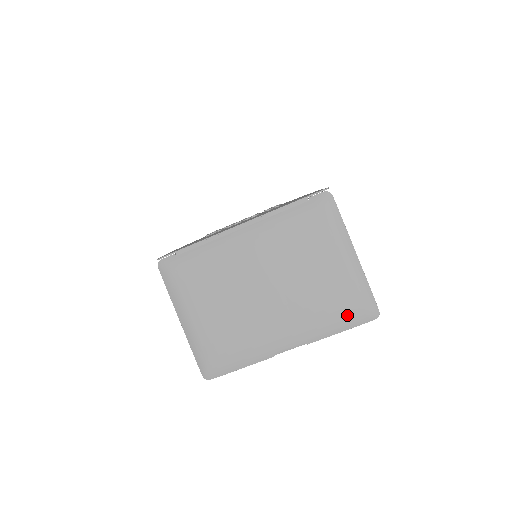
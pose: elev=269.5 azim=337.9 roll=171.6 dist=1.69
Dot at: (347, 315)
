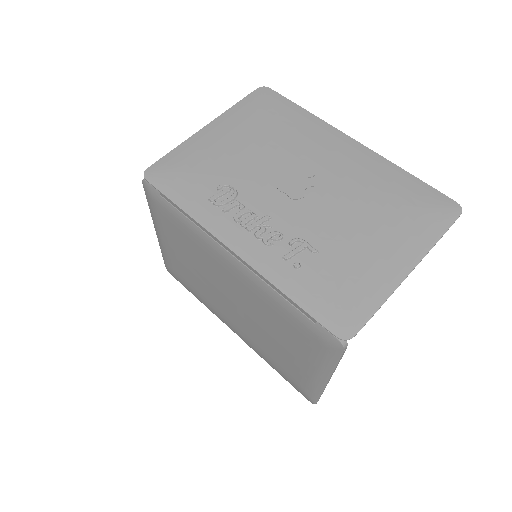
Dot at: (288, 378)
